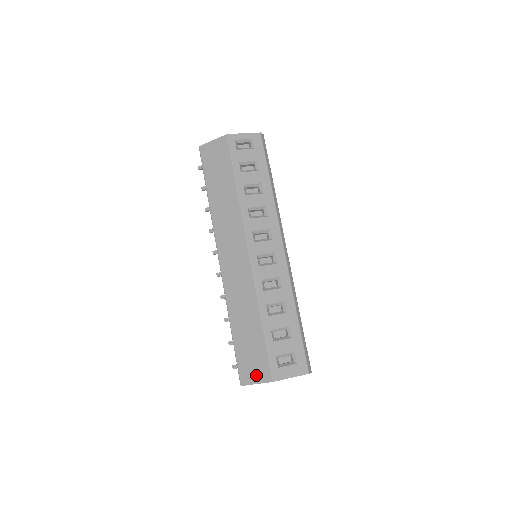
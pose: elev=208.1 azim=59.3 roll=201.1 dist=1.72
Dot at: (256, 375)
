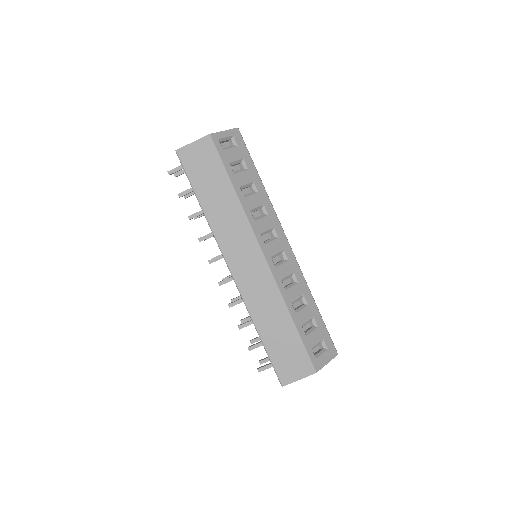
Dot at: (297, 372)
